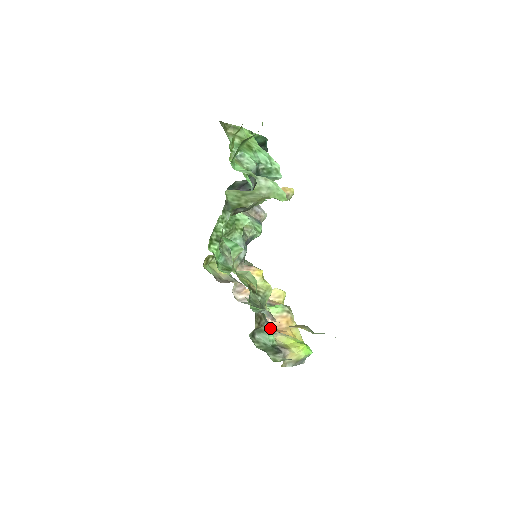
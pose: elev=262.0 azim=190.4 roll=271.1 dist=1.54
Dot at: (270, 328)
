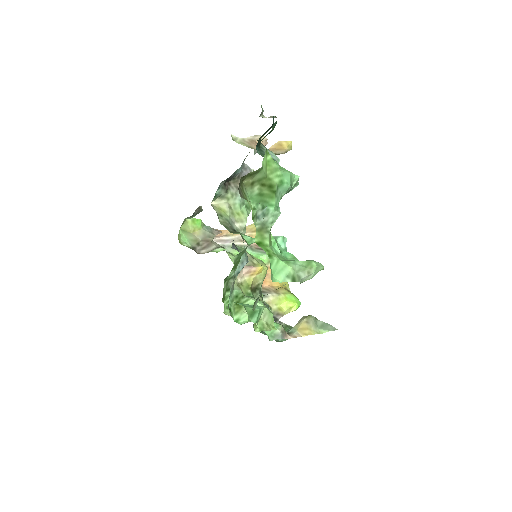
Dot at: (268, 307)
